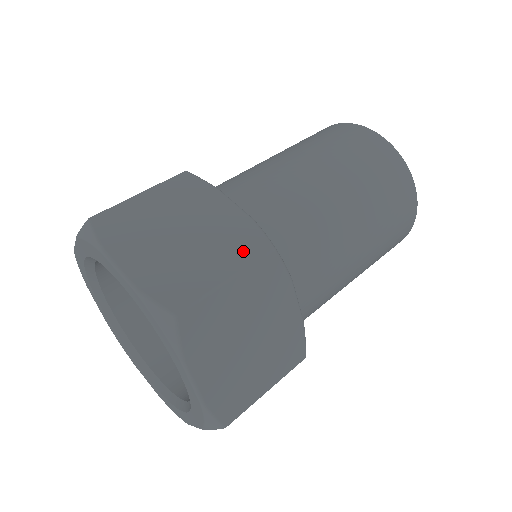
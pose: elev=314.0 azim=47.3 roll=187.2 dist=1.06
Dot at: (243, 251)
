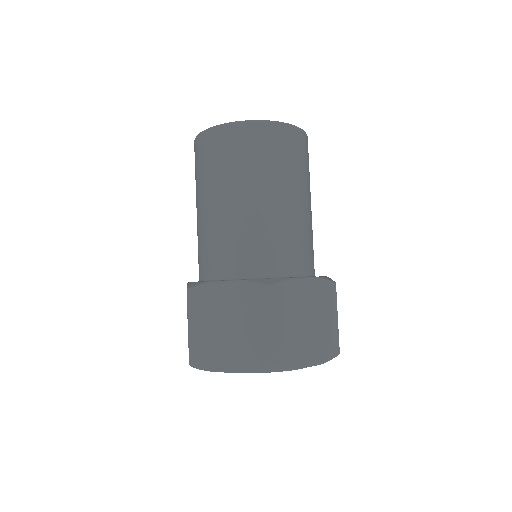
Dot at: (260, 305)
